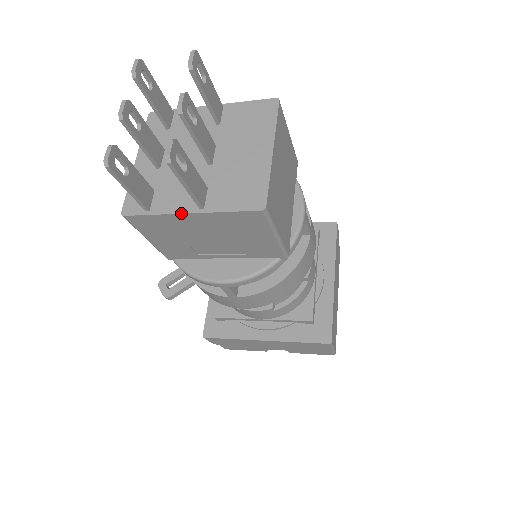
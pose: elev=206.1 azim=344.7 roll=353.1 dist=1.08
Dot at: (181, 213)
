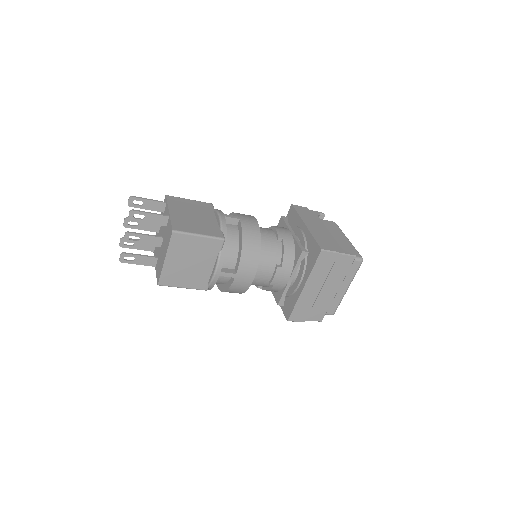
Dot at: occluded
